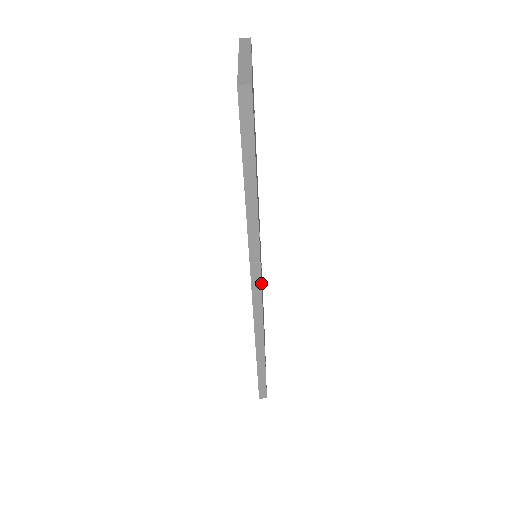
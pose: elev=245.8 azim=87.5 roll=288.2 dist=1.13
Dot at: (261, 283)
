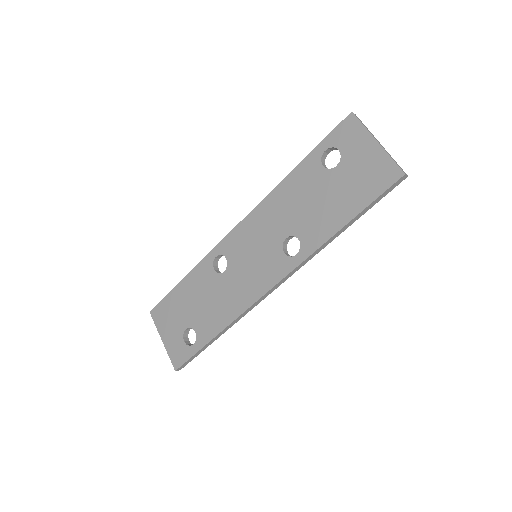
Dot at: occluded
